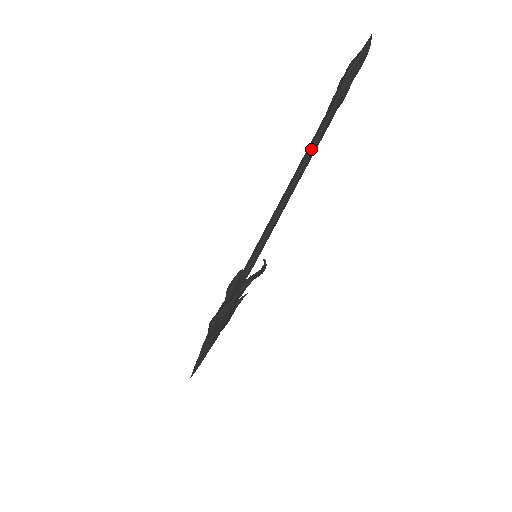
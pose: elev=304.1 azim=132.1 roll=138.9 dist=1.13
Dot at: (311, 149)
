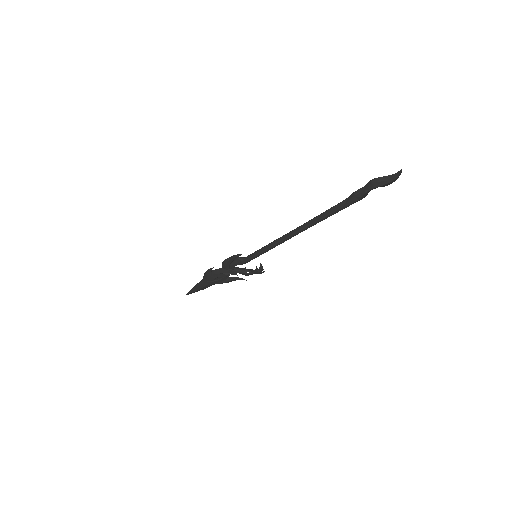
Dot at: (321, 215)
